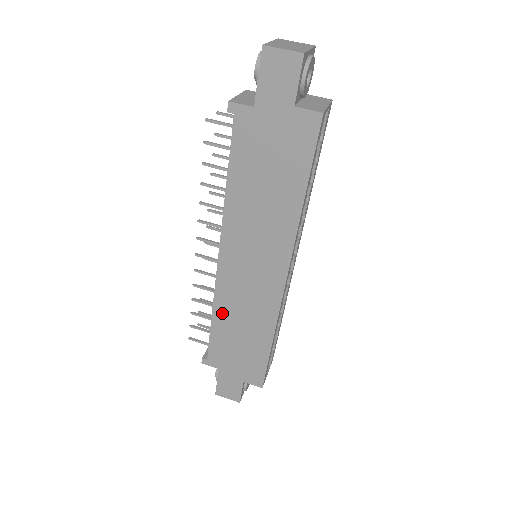
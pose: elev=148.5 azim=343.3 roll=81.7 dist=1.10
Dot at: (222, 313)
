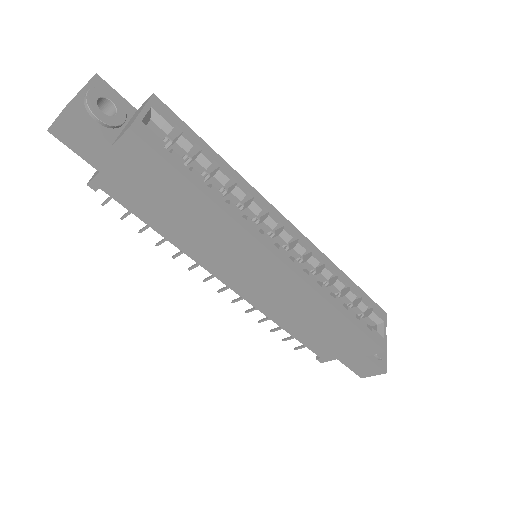
Dot at: (282, 319)
